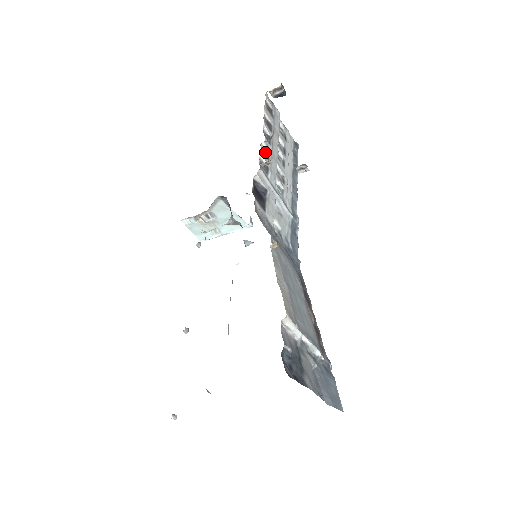
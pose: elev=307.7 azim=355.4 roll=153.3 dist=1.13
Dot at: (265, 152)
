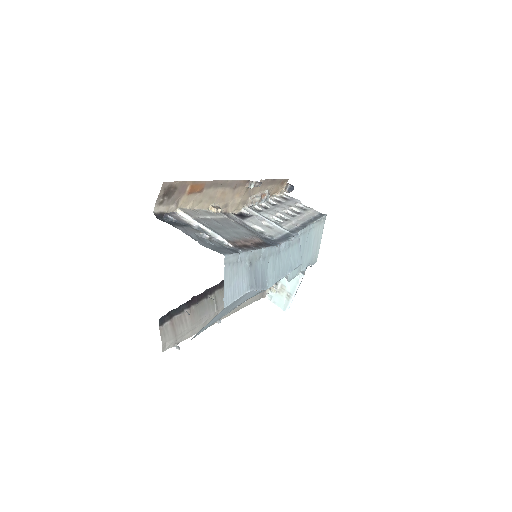
Dot at: (265, 207)
